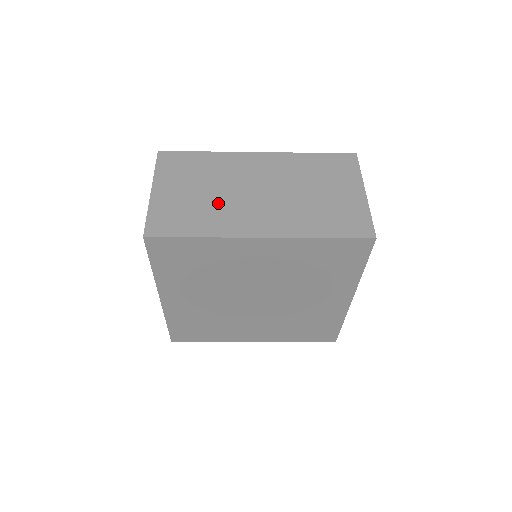
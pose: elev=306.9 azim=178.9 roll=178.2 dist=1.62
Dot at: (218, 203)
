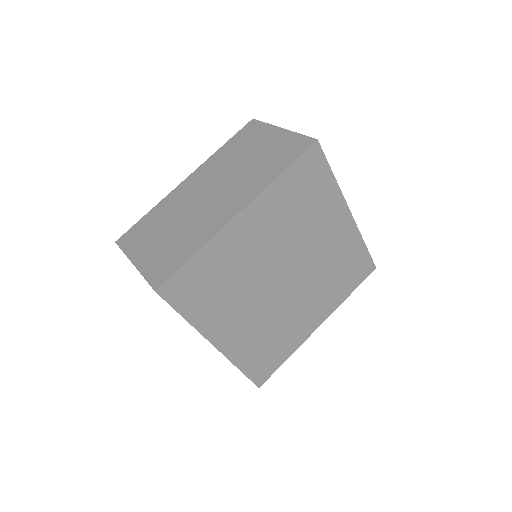
Dot at: occluded
